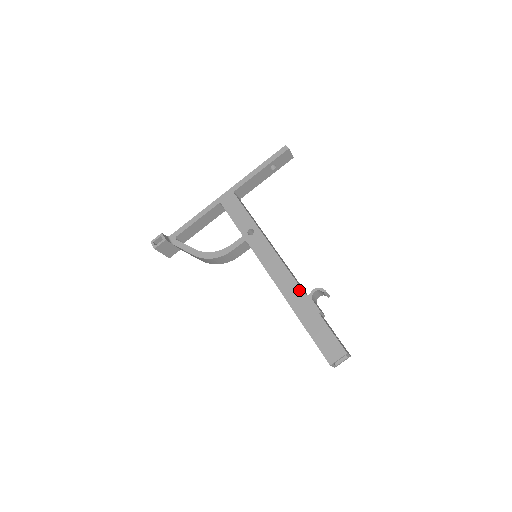
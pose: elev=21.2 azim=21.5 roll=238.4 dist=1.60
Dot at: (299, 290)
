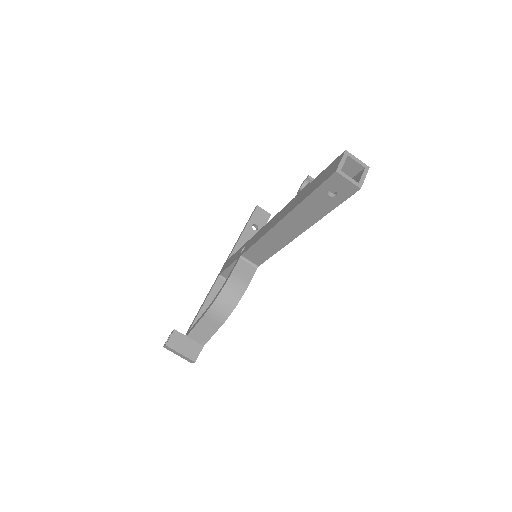
Dot at: (288, 204)
